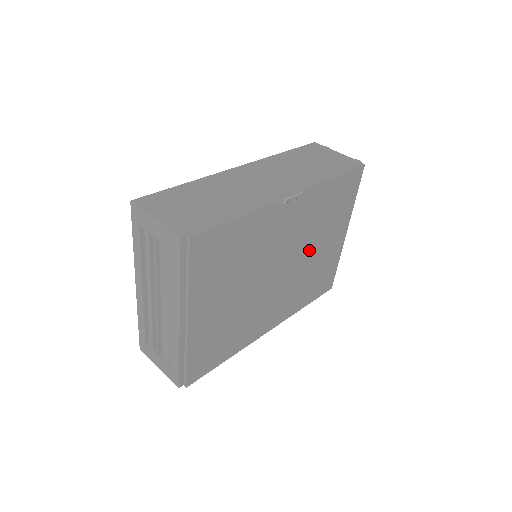
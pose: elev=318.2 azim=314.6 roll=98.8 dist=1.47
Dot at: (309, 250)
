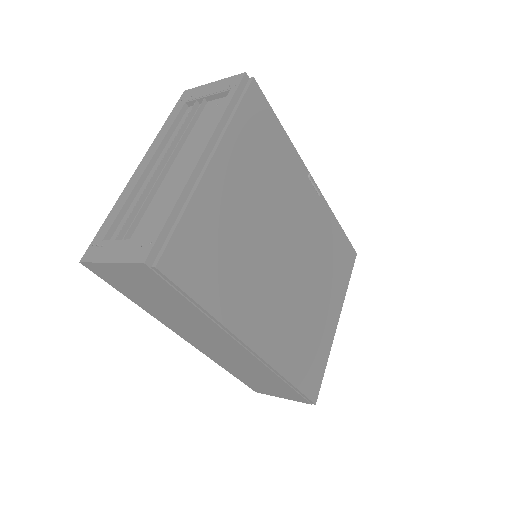
Dot at: (311, 282)
